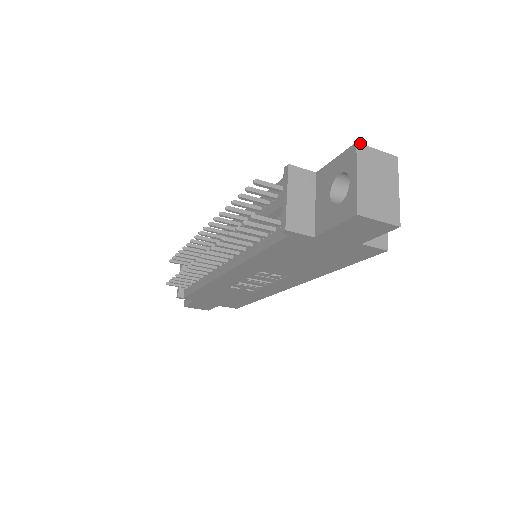
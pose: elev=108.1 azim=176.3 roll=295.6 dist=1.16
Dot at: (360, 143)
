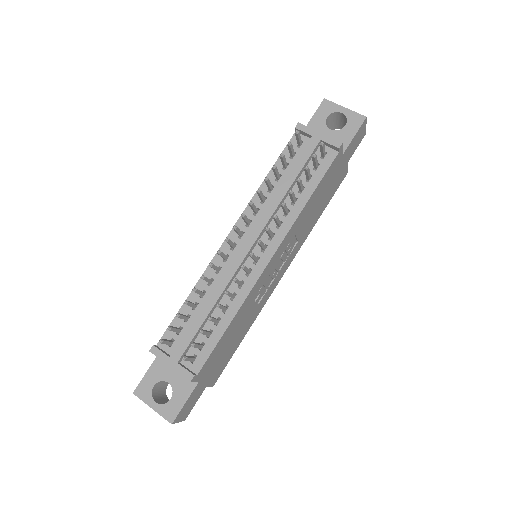
Dot at: (324, 100)
